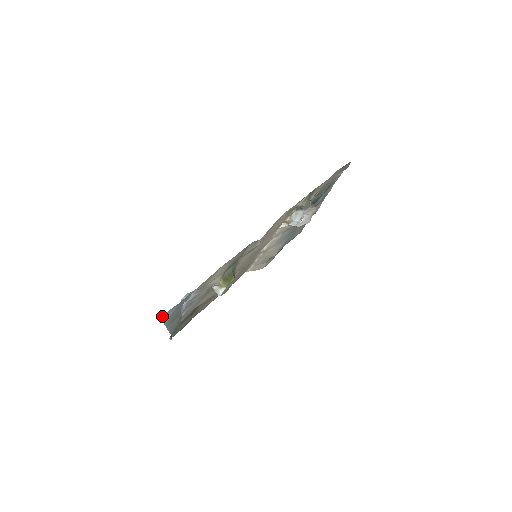
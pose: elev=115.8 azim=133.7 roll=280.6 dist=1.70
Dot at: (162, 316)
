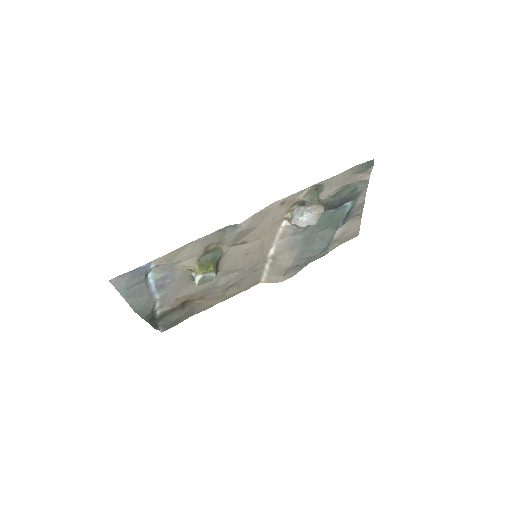
Dot at: (112, 280)
